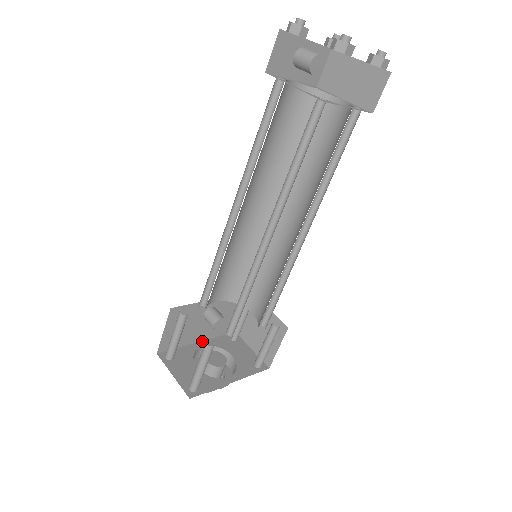
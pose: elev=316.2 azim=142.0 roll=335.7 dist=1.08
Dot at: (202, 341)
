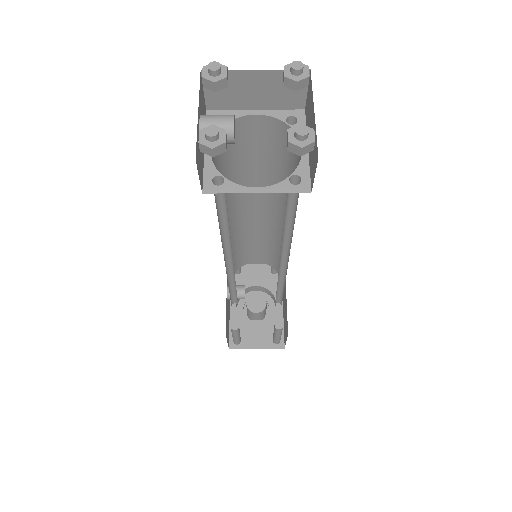
Dot at: (230, 302)
